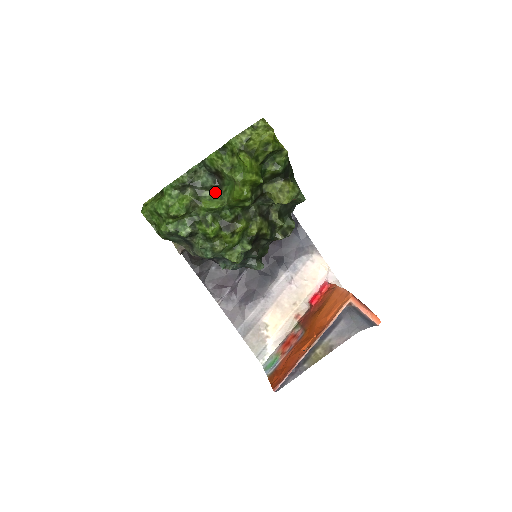
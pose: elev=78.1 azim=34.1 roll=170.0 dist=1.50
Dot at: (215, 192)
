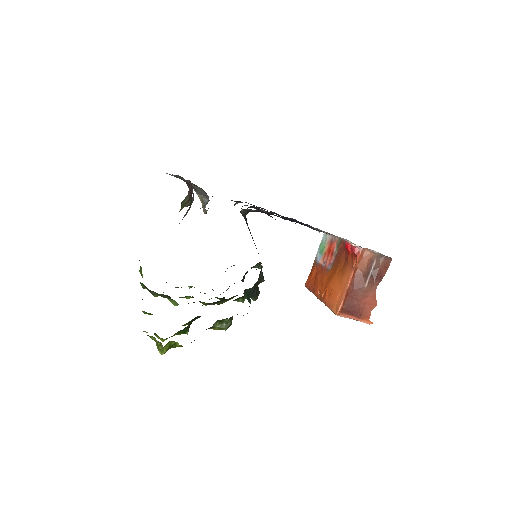
Dot at: (170, 298)
